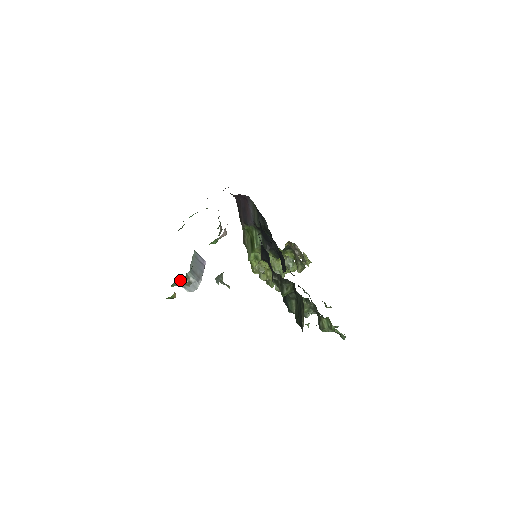
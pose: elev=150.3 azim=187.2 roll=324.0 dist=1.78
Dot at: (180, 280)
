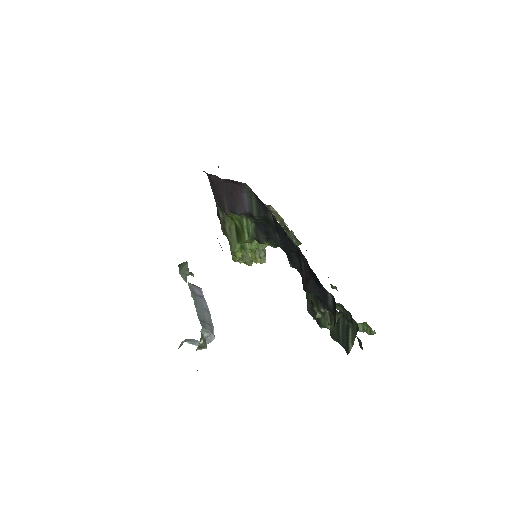
Dot at: (188, 339)
